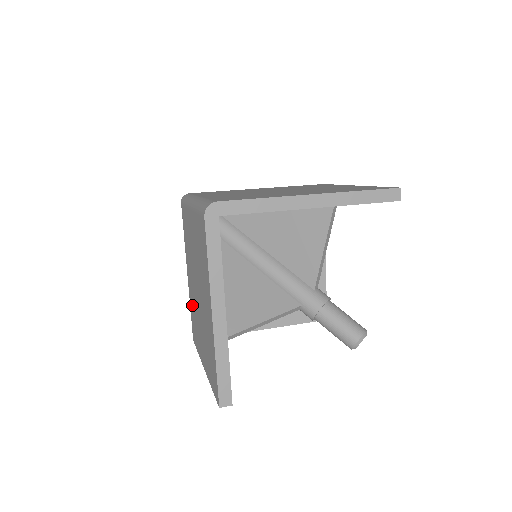
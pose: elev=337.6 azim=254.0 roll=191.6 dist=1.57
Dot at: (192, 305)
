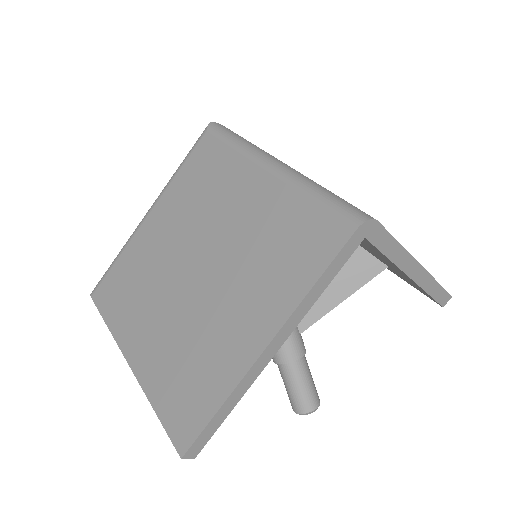
Dot at: (138, 263)
